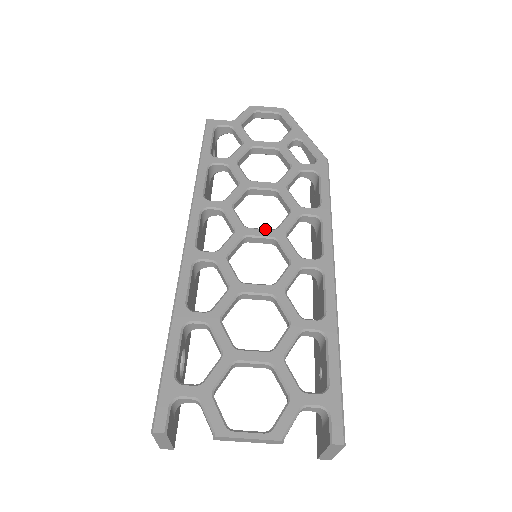
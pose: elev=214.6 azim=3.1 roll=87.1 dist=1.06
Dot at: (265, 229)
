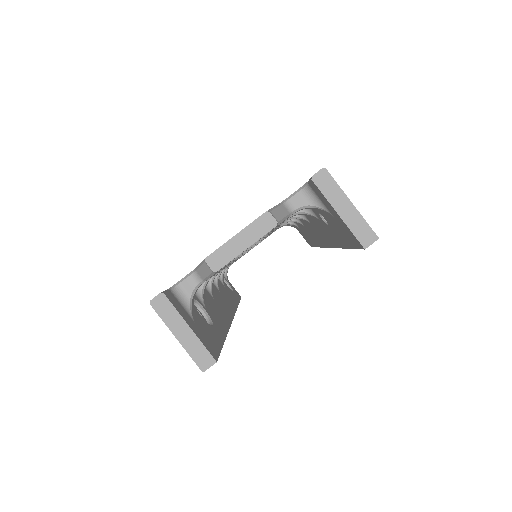
Dot at: occluded
